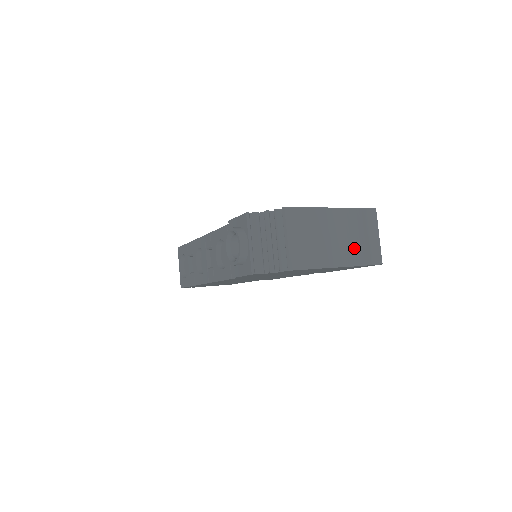
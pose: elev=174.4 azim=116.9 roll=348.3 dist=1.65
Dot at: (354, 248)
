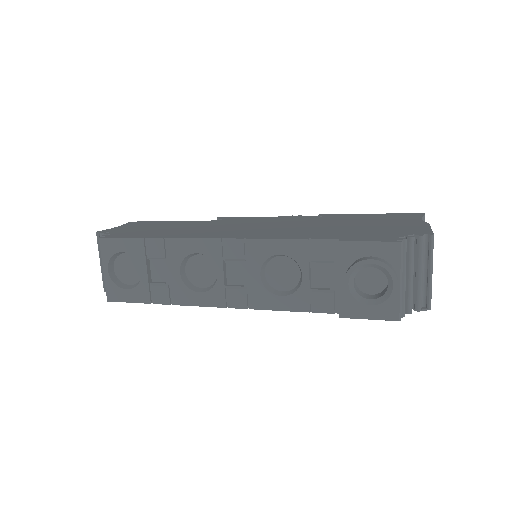
Dot at: occluded
